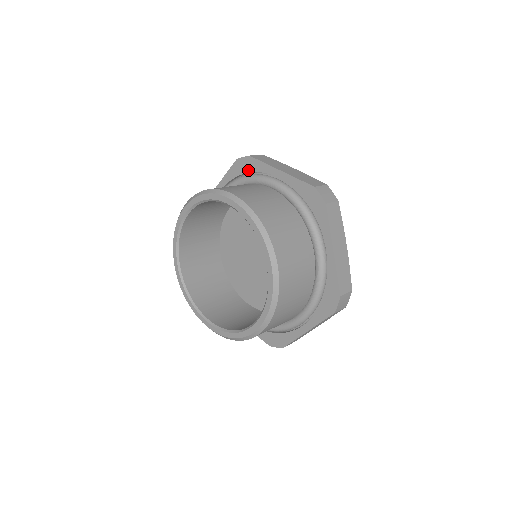
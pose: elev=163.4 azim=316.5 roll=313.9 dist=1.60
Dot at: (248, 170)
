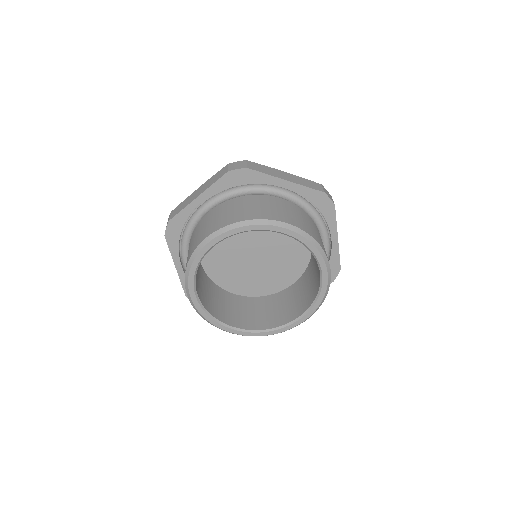
Dot at: (180, 229)
